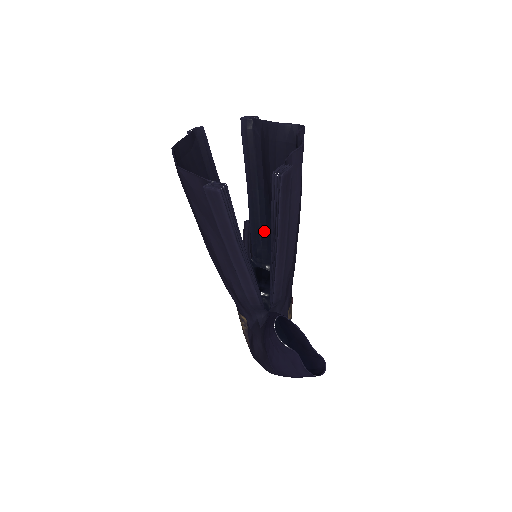
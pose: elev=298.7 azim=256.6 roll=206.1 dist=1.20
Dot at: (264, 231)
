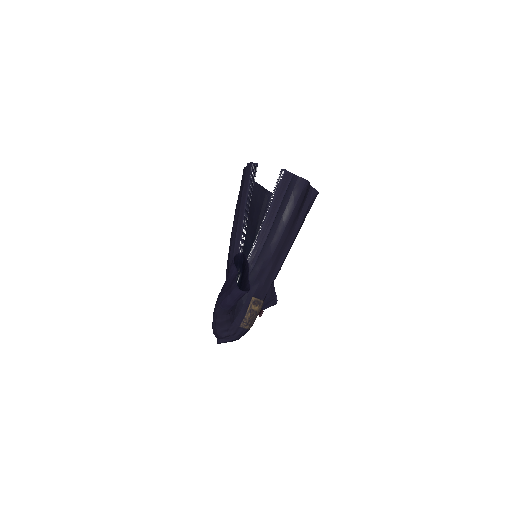
Dot at: occluded
